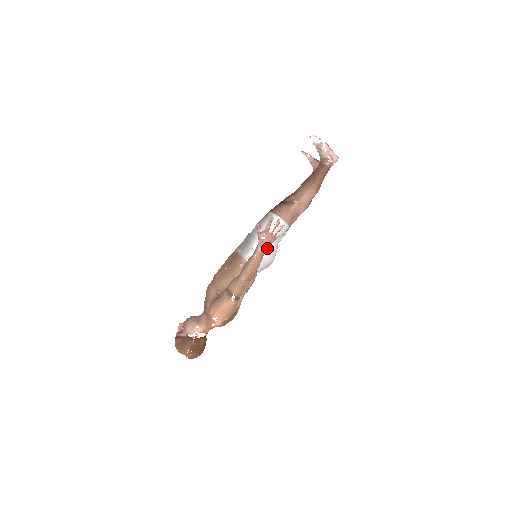
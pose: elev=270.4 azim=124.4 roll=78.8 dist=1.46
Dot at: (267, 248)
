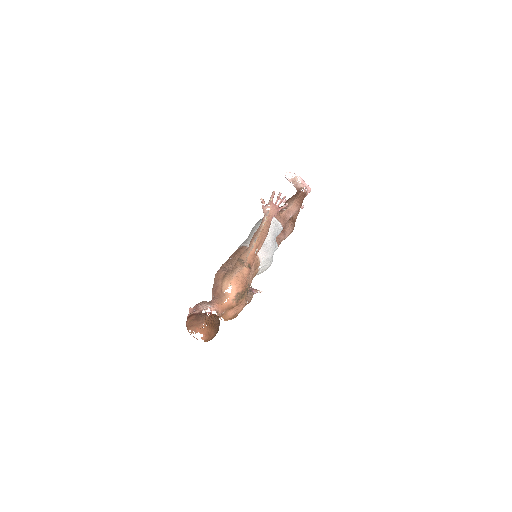
Dot at: (267, 239)
